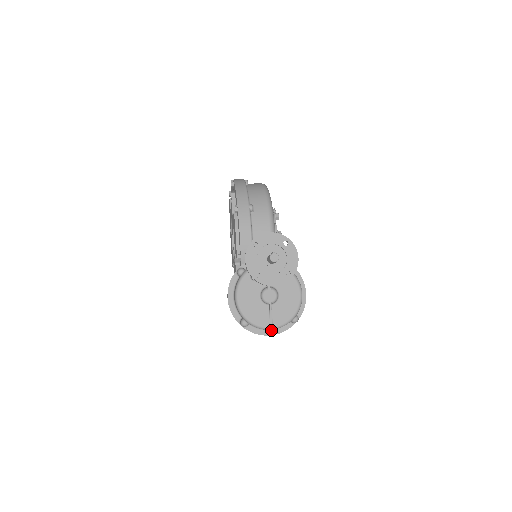
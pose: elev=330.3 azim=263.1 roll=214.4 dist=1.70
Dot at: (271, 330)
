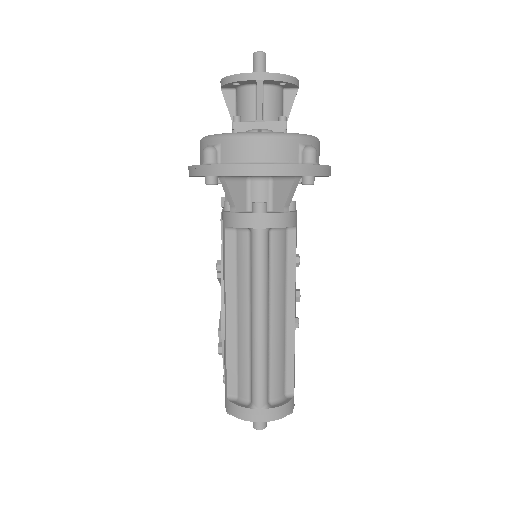
Dot at: (262, 164)
